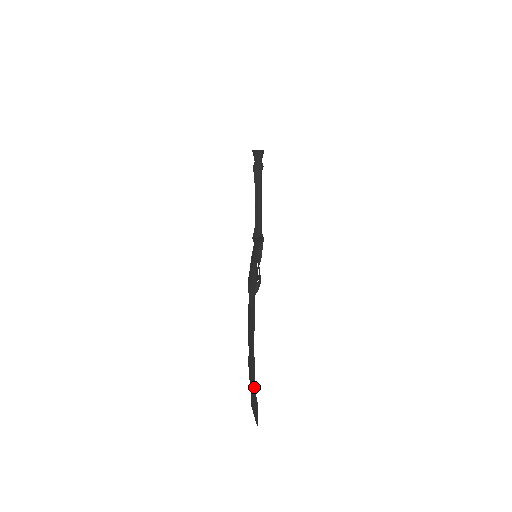
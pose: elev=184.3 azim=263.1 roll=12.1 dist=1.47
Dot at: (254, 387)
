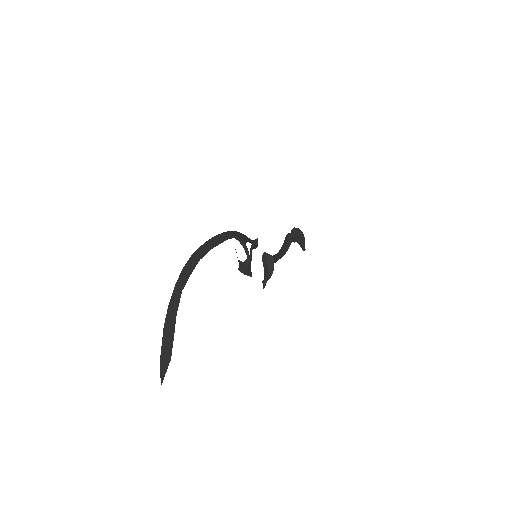
Dot at: (179, 293)
